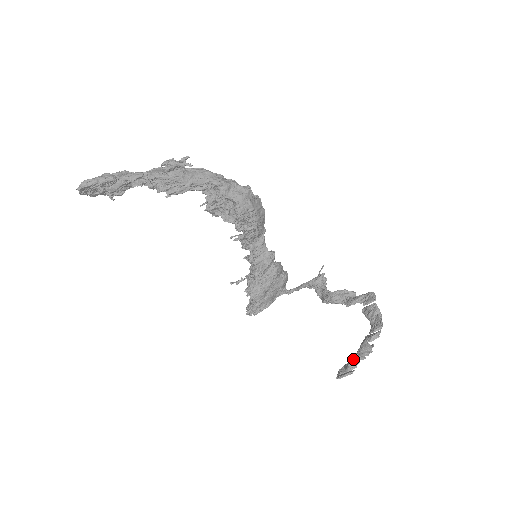
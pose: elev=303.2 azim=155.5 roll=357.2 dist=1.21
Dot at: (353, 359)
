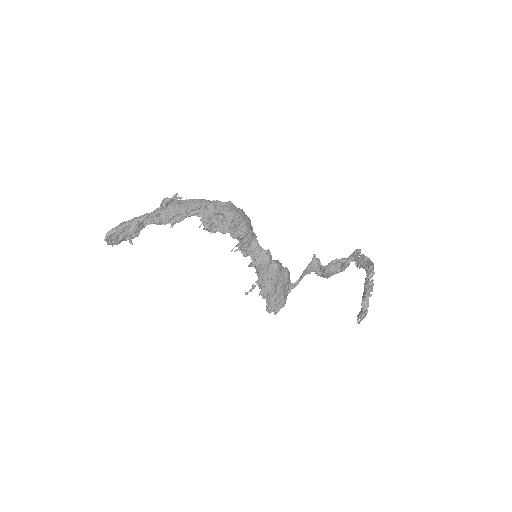
Dot at: (363, 299)
